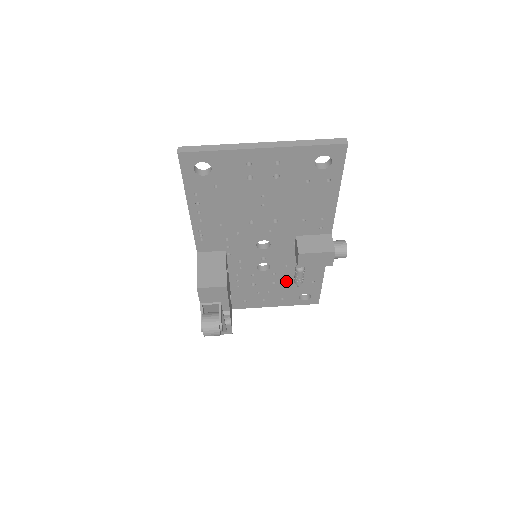
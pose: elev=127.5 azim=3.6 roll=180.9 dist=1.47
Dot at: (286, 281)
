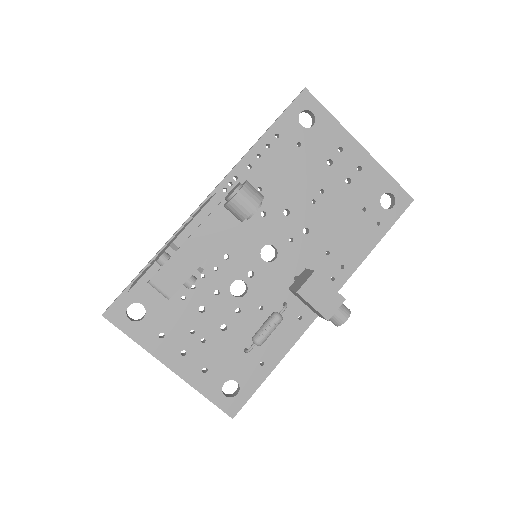
Dot at: (238, 336)
